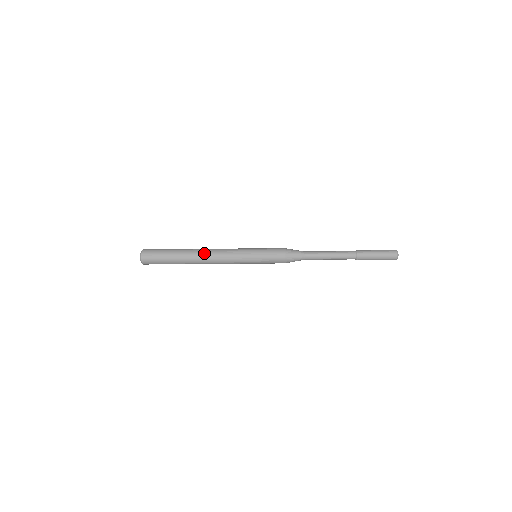
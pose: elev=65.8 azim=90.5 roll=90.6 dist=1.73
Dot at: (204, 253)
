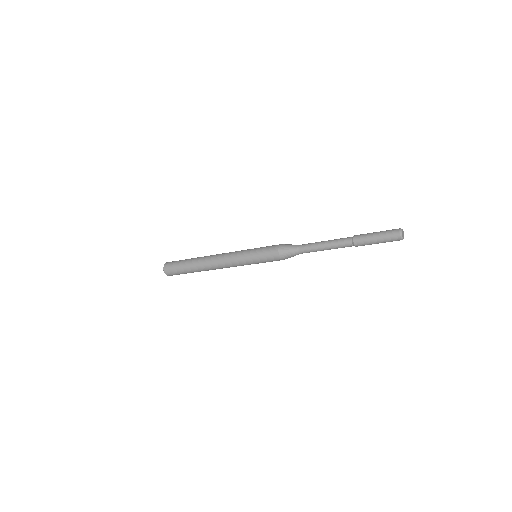
Dot at: (209, 261)
